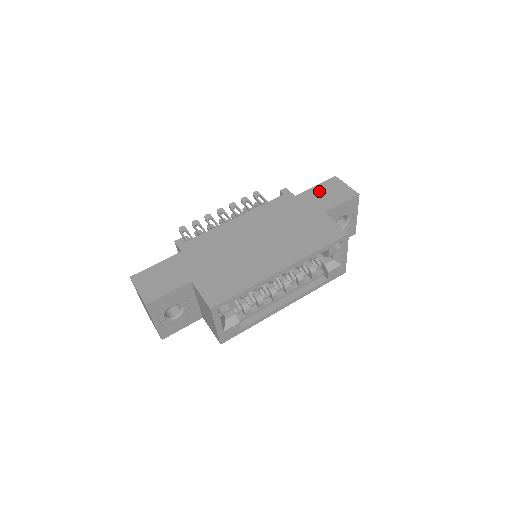
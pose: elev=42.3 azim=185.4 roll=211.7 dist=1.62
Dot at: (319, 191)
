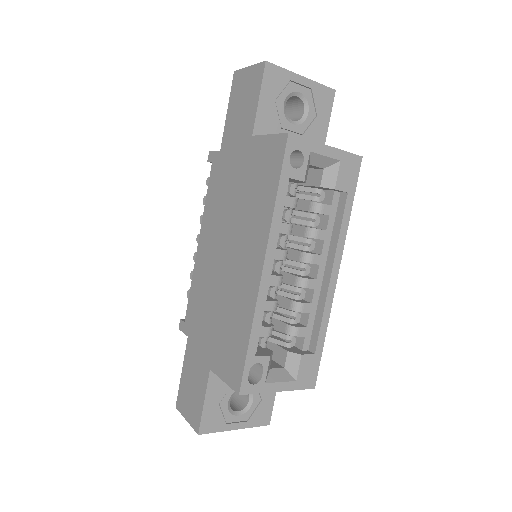
Dot at: (233, 114)
